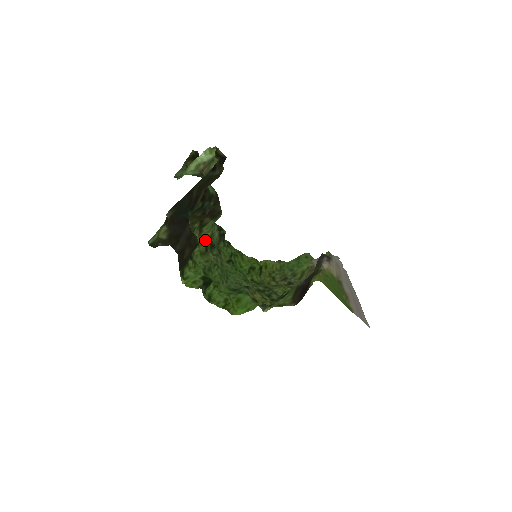
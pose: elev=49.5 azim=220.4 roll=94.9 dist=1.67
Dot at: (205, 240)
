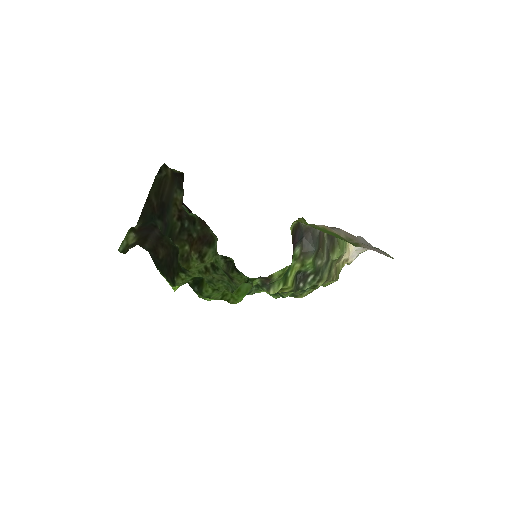
Dot at: (205, 263)
